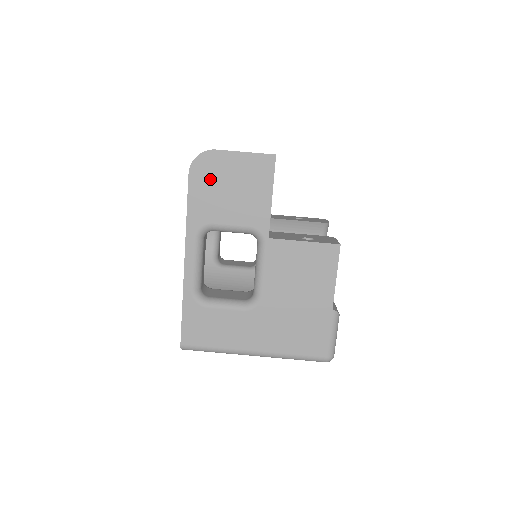
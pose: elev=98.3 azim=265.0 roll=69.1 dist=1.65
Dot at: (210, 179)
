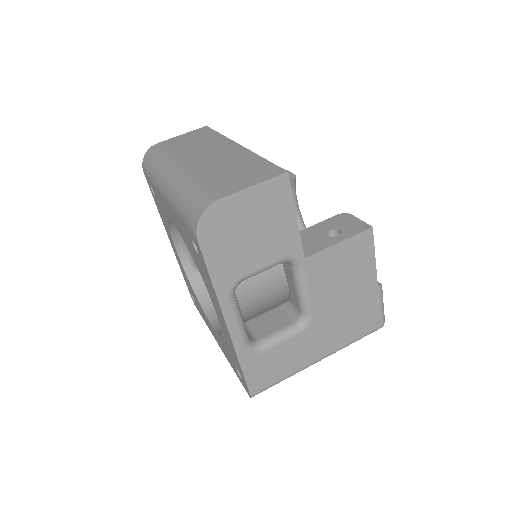
Dot at: (224, 234)
